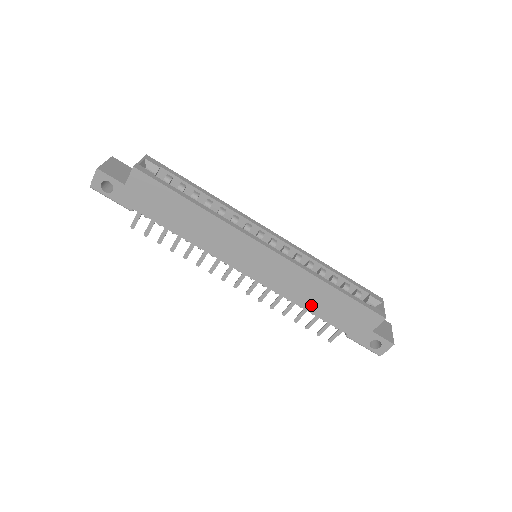
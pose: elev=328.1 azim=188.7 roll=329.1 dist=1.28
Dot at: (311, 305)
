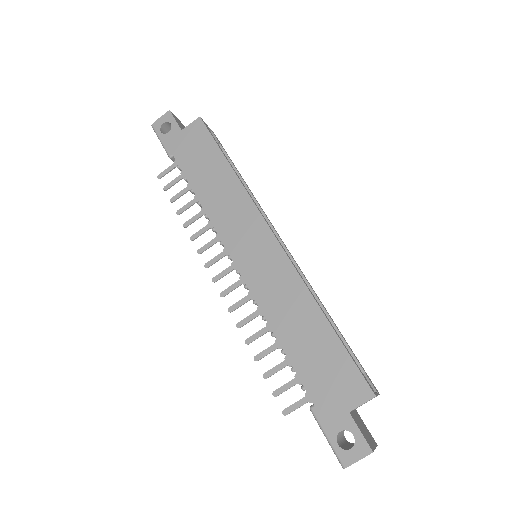
Dot at: (287, 334)
